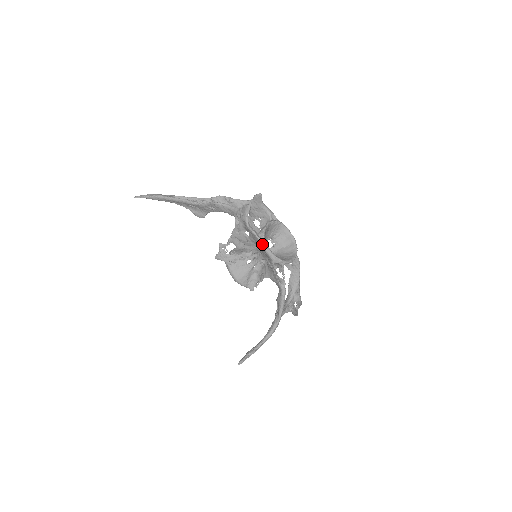
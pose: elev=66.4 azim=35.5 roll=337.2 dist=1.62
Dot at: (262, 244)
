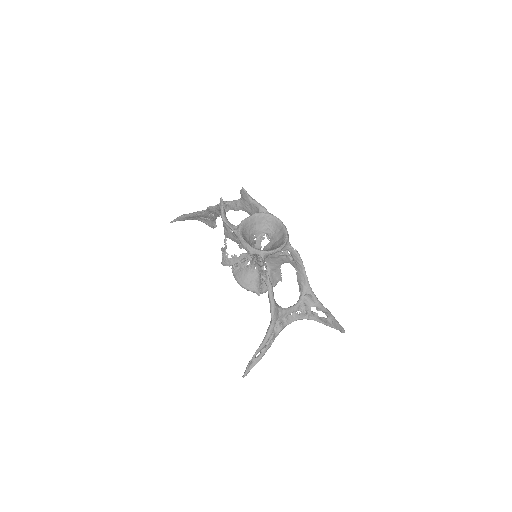
Dot at: (237, 236)
